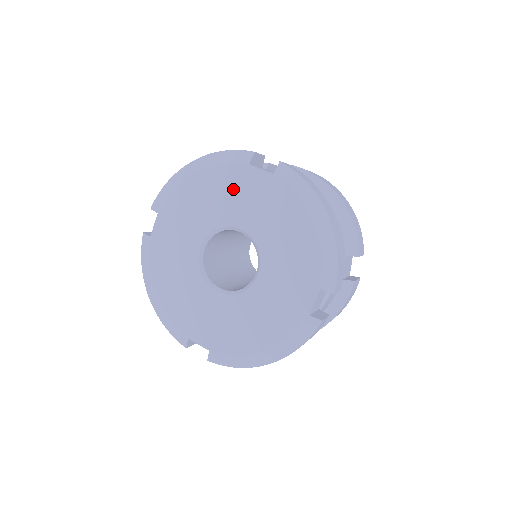
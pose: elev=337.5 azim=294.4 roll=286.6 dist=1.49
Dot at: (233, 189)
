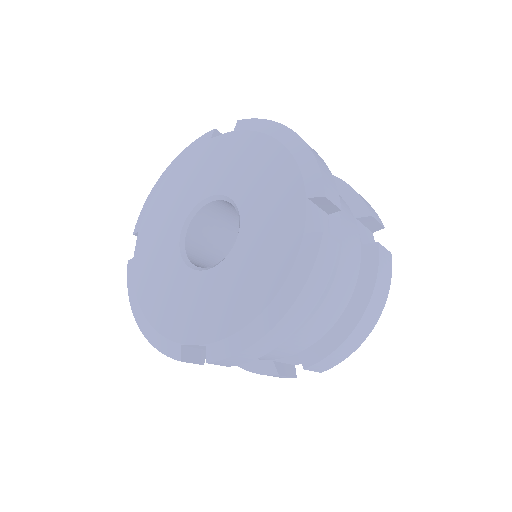
Dot at: (201, 166)
